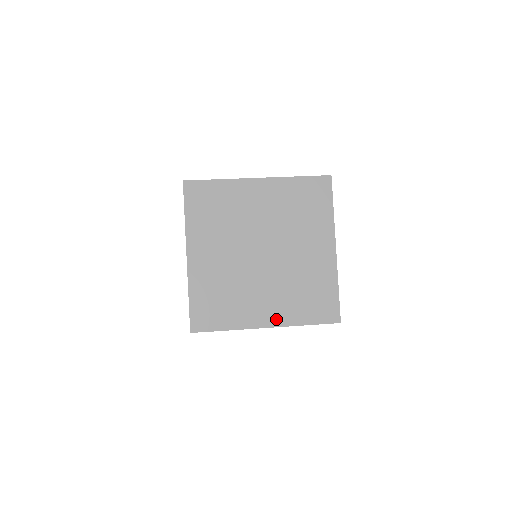
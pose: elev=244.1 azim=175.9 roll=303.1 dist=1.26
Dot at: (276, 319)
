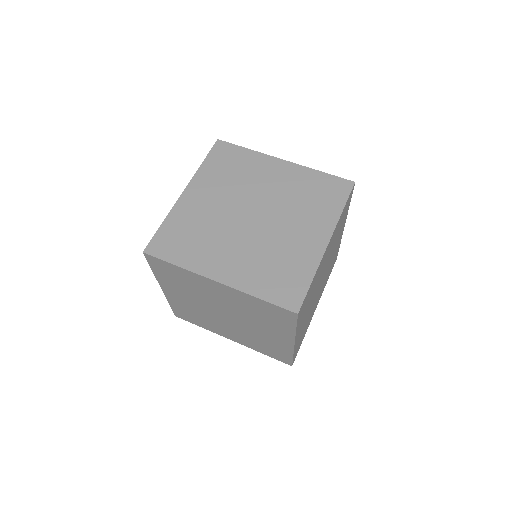
Dot at: (239, 341)
